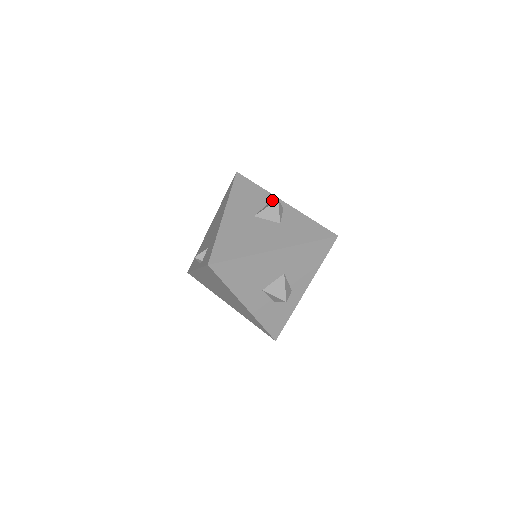
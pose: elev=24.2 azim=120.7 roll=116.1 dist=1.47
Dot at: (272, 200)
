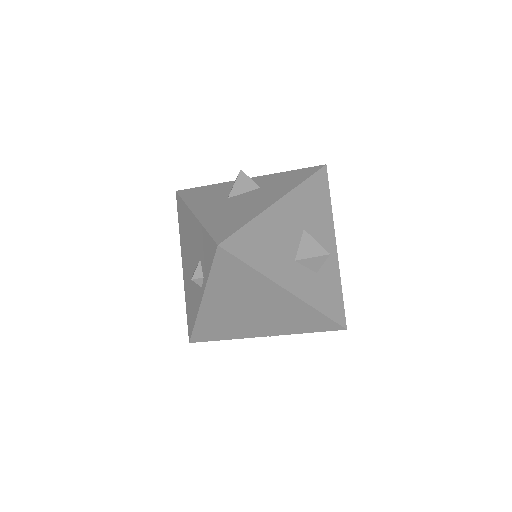
Dot at: (233, 183)
